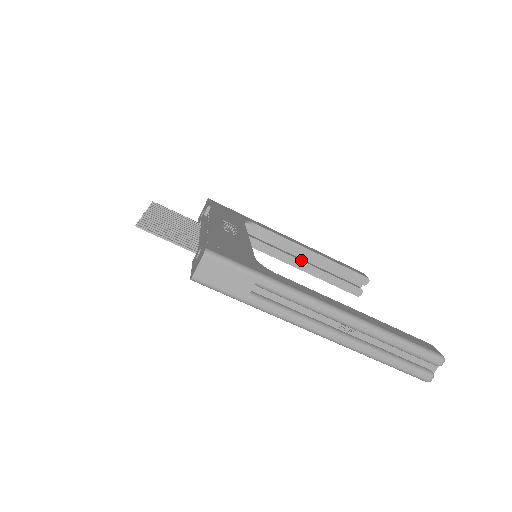
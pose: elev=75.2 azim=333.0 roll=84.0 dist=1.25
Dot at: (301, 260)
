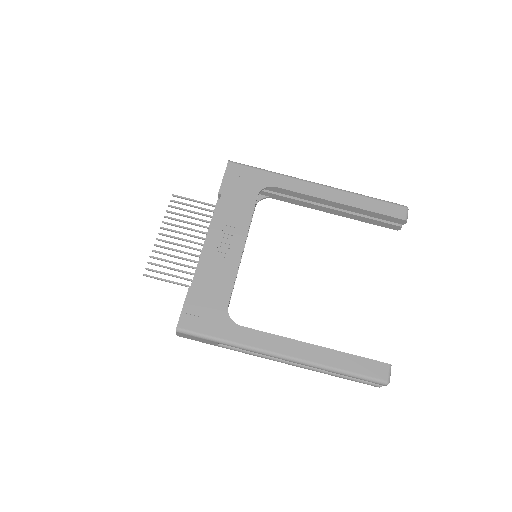
Dot at: (330, 207)
